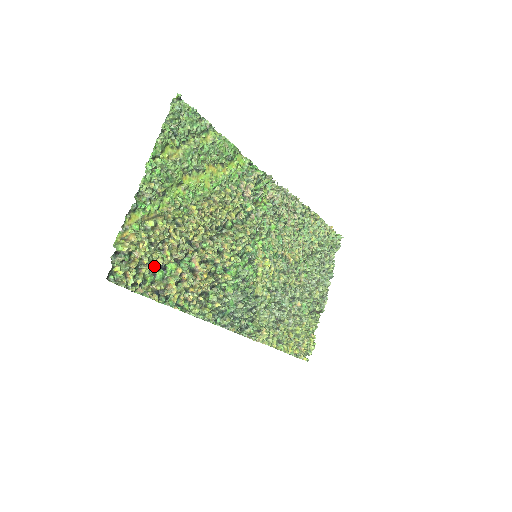
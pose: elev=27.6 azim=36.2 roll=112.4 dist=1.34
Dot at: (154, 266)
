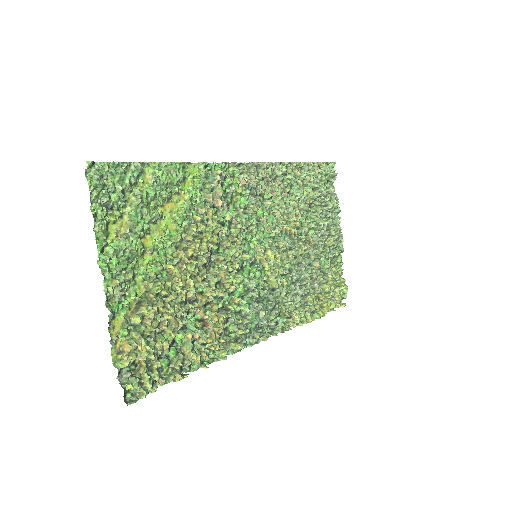
Dot at: (162, 351)
